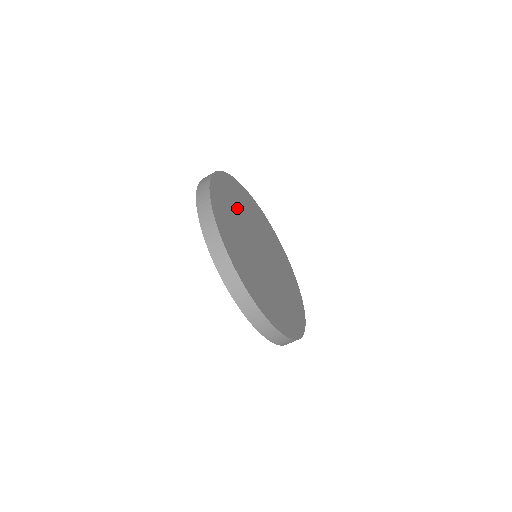
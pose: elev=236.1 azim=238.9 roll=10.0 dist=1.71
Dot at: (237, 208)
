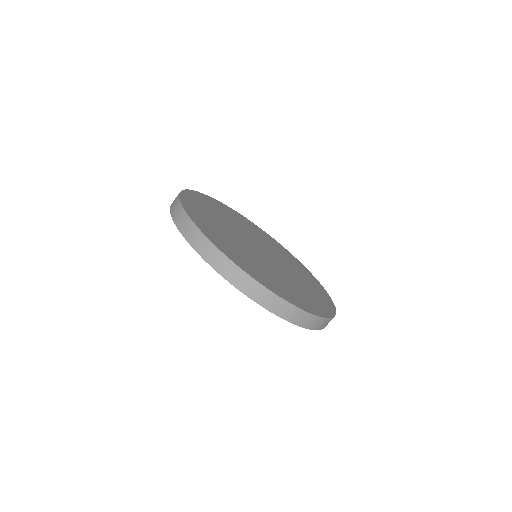
Dot at: (220, 216)
